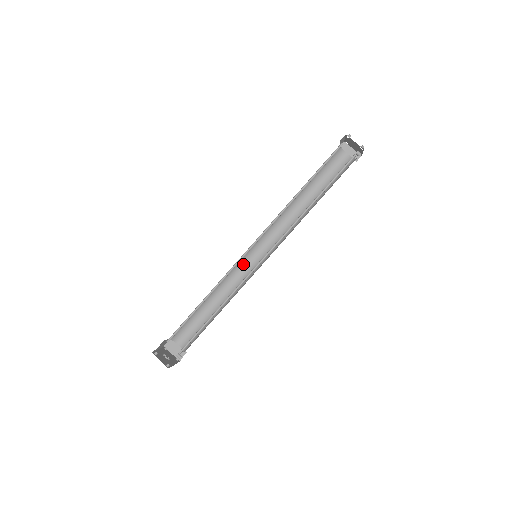
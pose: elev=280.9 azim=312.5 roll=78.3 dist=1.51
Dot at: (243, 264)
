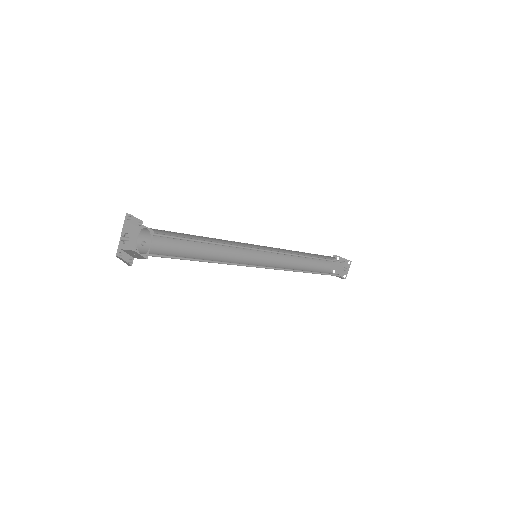
Dot at: (238, 262)
